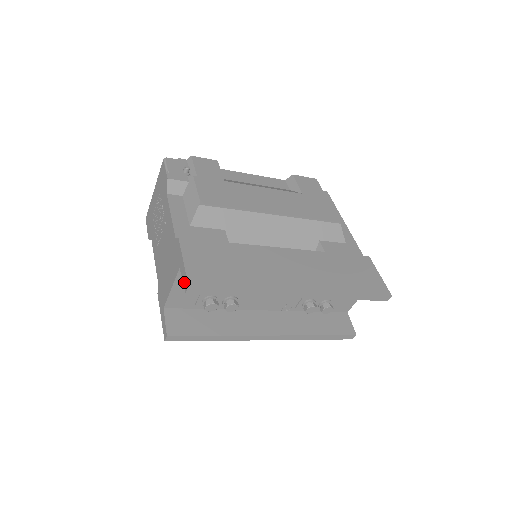
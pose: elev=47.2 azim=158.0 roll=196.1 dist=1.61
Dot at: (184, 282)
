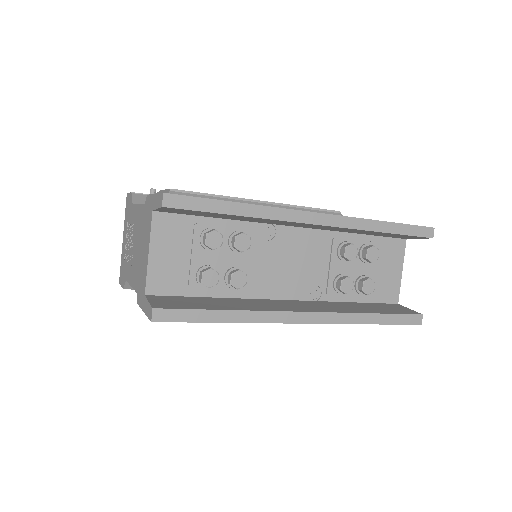
Dot at: (158, 203)
